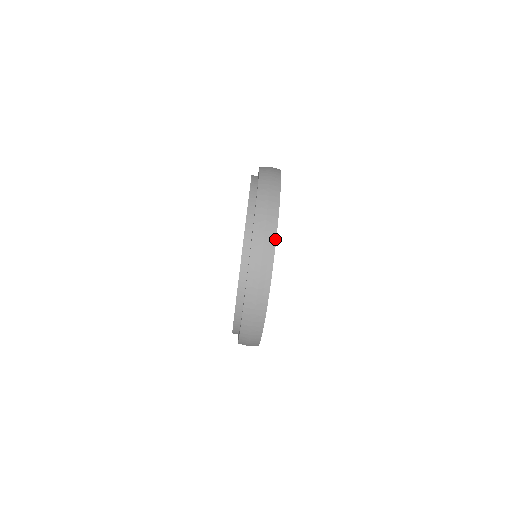
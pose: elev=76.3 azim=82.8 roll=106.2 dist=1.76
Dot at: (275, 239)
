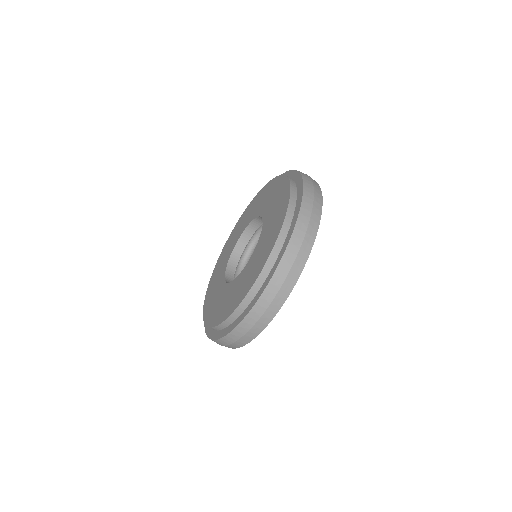
Dot at: (321, 211)
